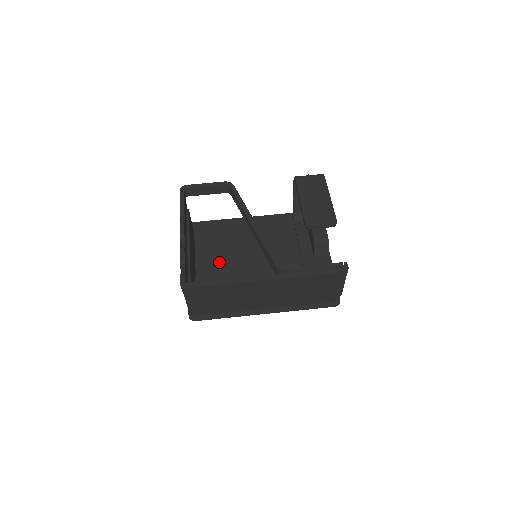
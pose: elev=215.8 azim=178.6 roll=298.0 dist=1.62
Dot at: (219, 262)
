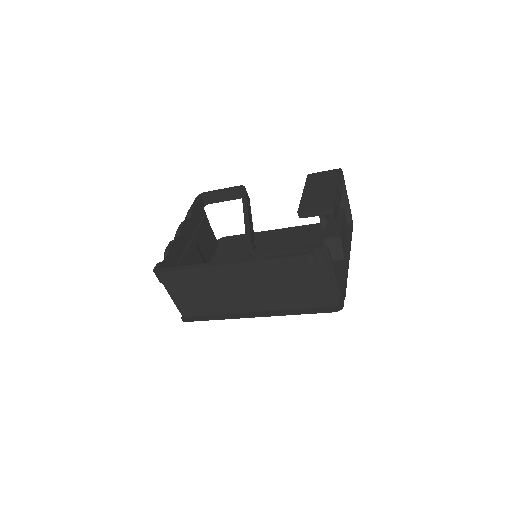
Dot at: occluded
